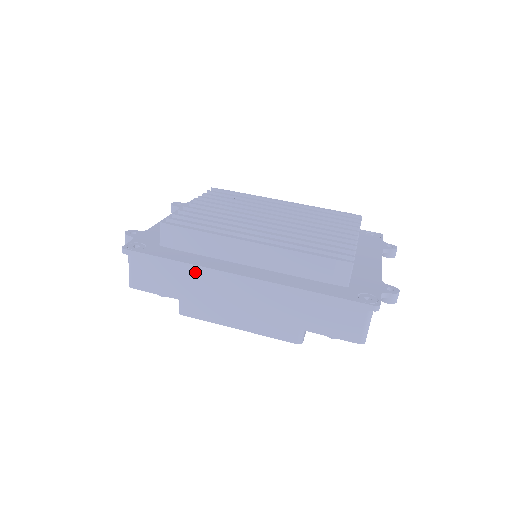
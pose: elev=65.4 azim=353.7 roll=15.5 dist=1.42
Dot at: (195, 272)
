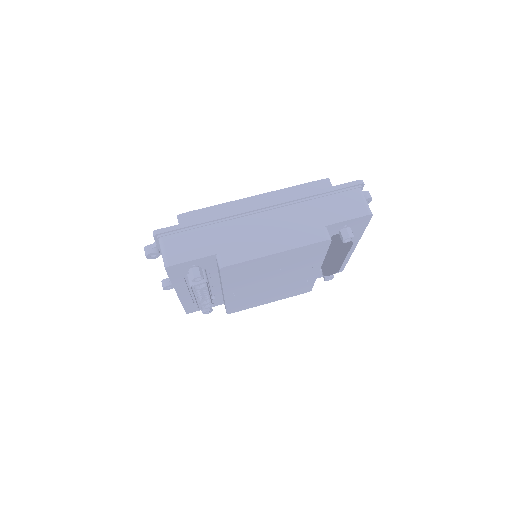
Dot at: (222, 223)
